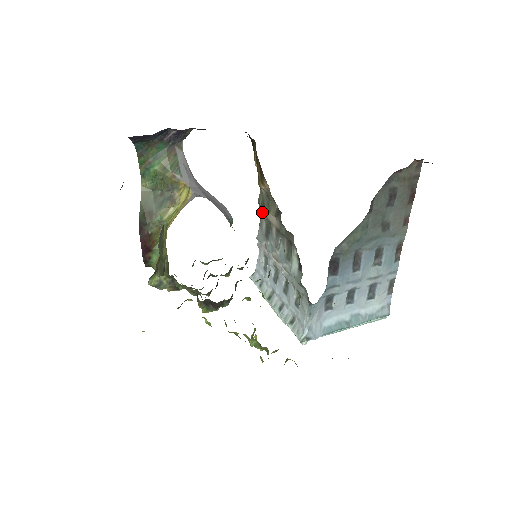
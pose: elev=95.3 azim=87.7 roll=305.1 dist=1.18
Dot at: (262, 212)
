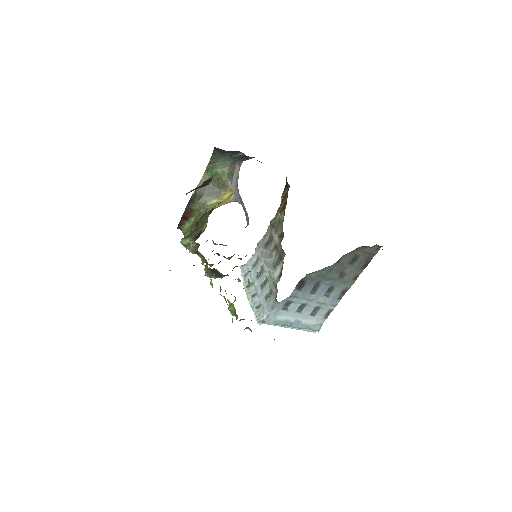
Dot at: (270, 229)
